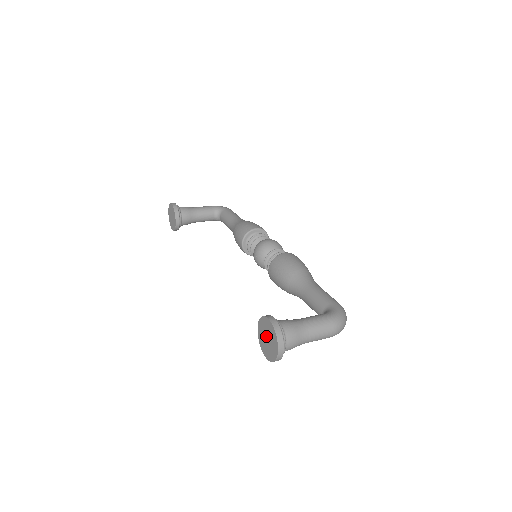
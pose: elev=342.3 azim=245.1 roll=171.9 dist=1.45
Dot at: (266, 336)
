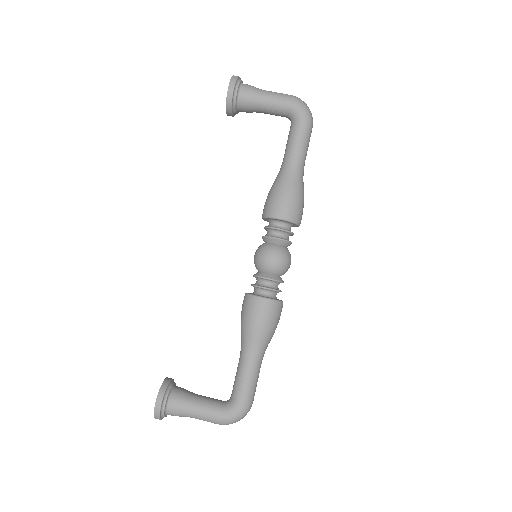
Dot at: occluded
